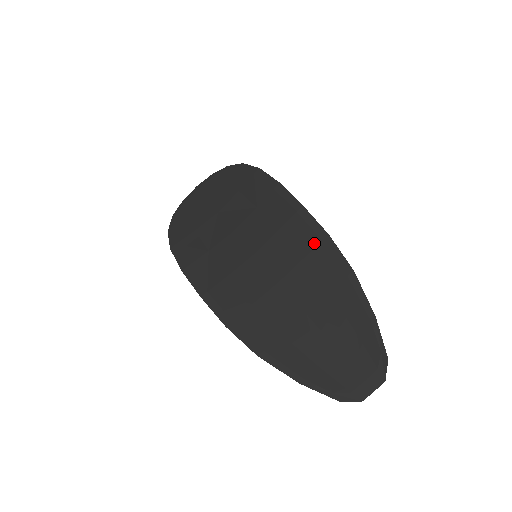
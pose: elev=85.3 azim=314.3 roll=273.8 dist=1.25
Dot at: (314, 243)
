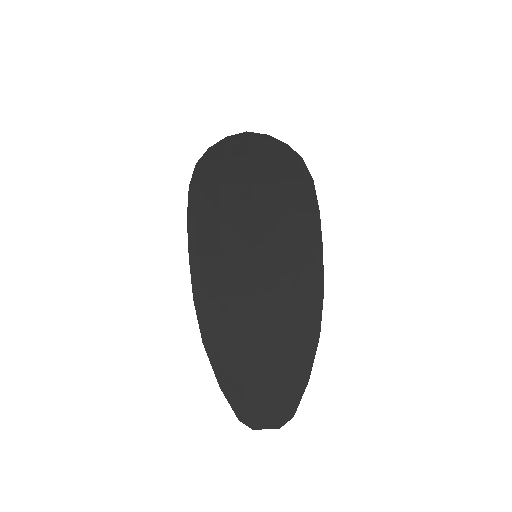
Dot at: (308, 289)
